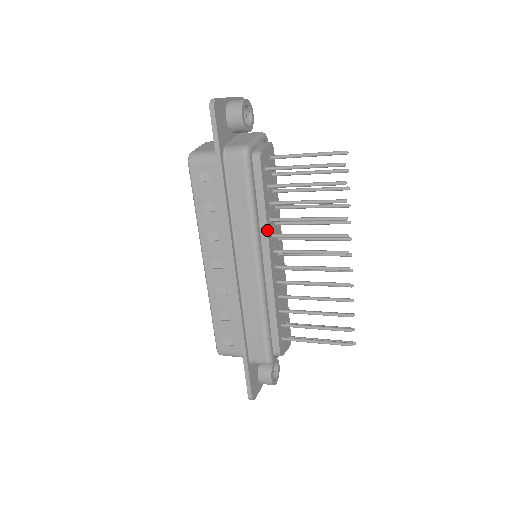
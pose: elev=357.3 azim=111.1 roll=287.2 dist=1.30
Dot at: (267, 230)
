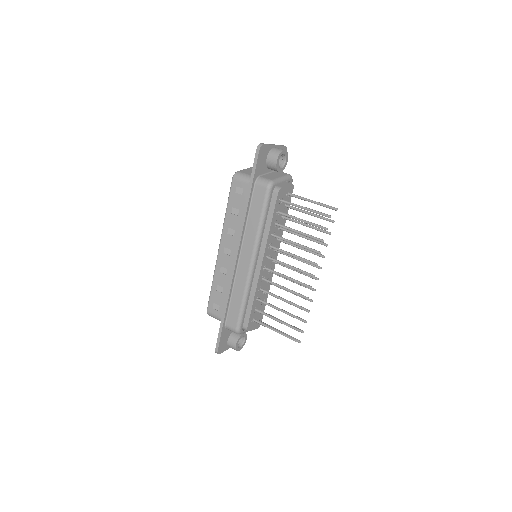
Dot at: (267, 241)
